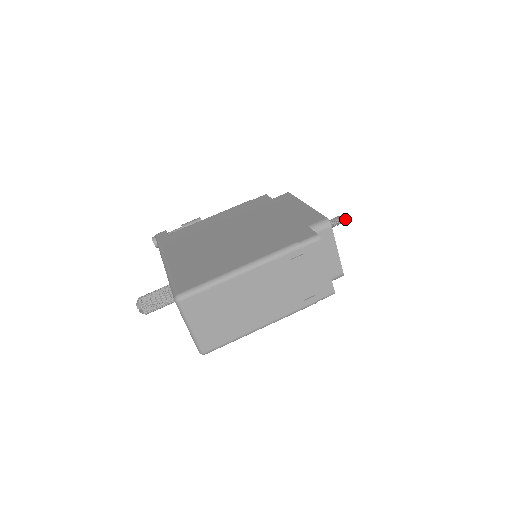
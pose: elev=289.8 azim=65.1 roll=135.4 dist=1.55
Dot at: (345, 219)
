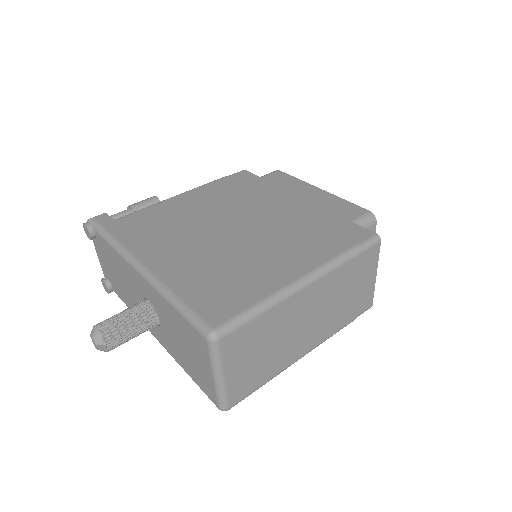
Dot at: occluded
